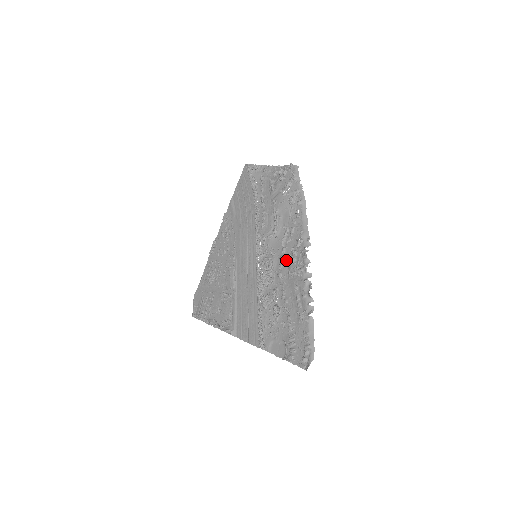
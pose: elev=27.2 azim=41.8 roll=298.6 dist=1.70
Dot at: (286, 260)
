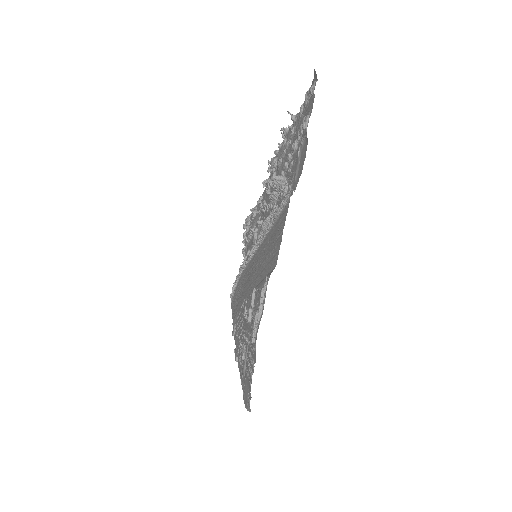
Dot at: occluded
